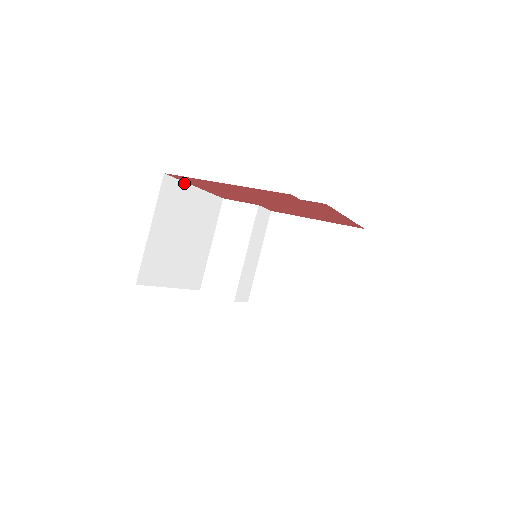
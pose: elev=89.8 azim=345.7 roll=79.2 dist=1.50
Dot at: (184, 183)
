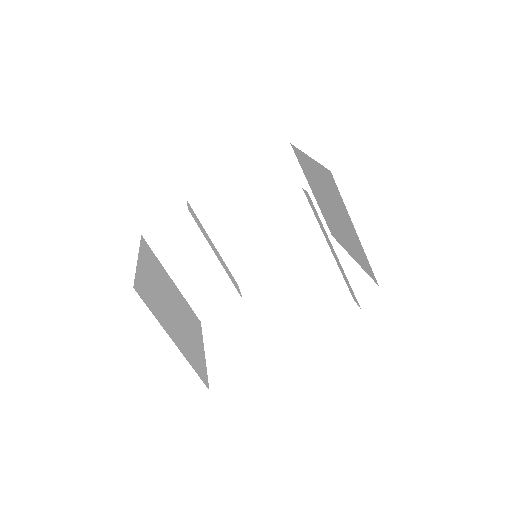
Dot at: (136, 270)
